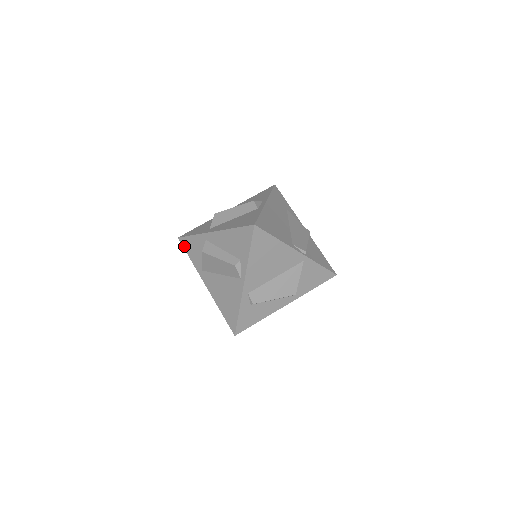
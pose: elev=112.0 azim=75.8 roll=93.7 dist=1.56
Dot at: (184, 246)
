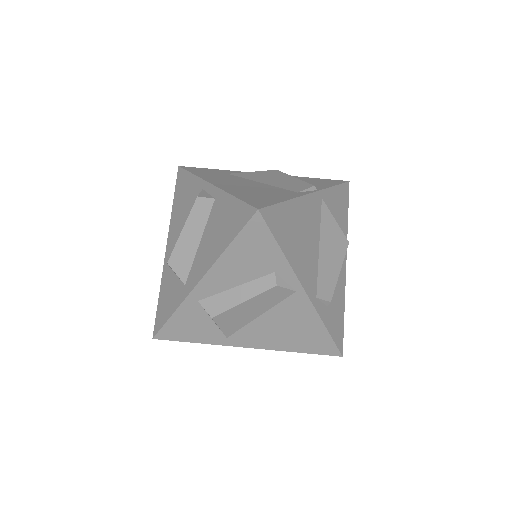
Dot at: (172, 339)
